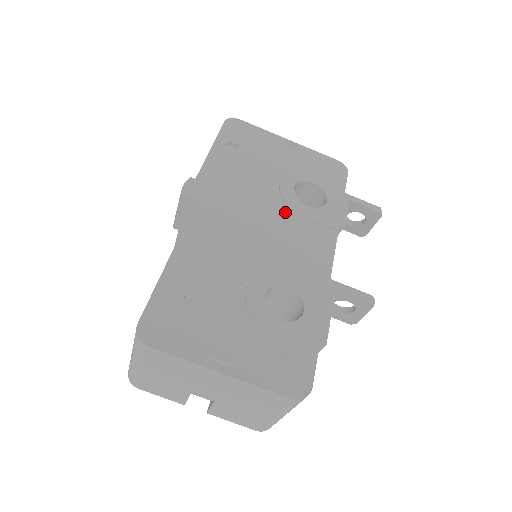
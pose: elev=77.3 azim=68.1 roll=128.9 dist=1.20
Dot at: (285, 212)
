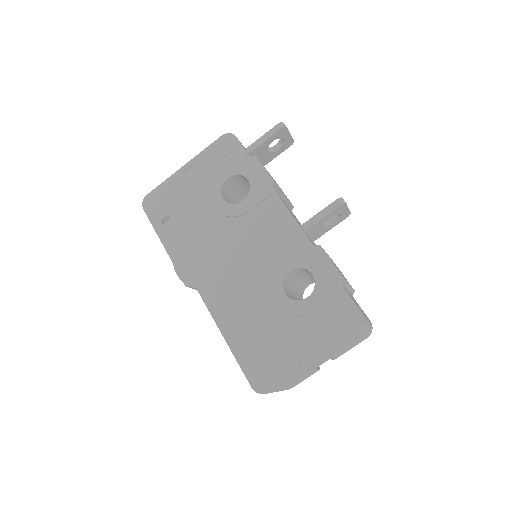
Dot at: (237, 223)
